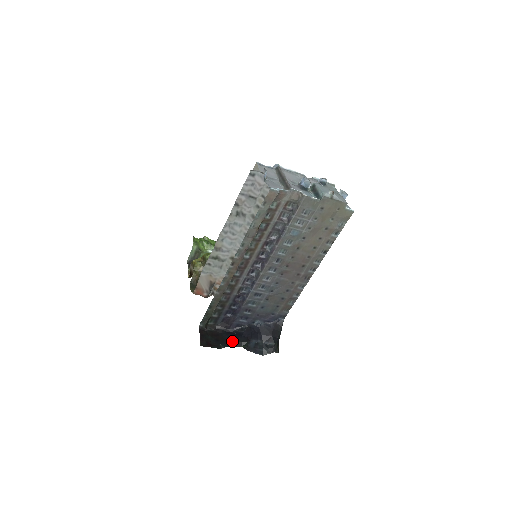
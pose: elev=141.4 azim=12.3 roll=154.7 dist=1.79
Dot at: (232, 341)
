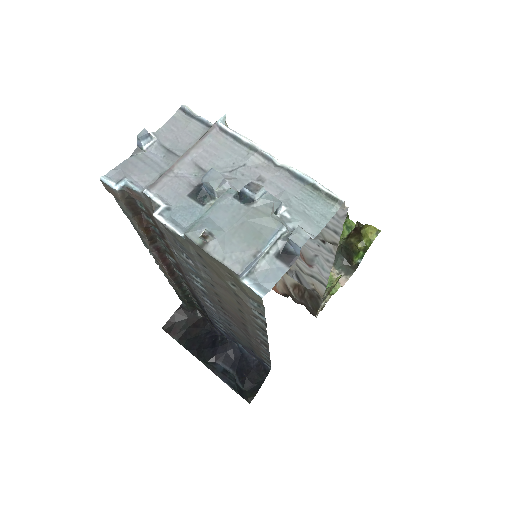
Dot at: (198, 346)
